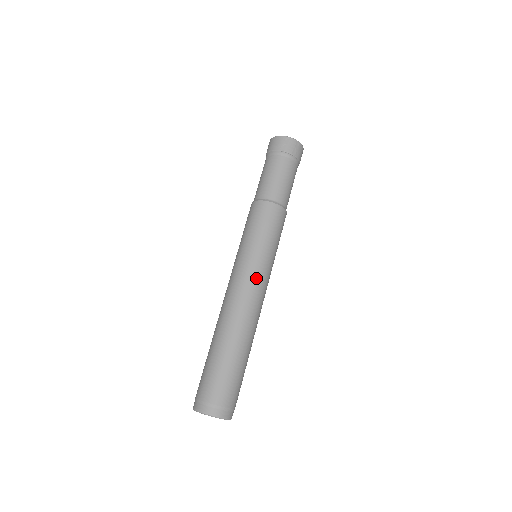
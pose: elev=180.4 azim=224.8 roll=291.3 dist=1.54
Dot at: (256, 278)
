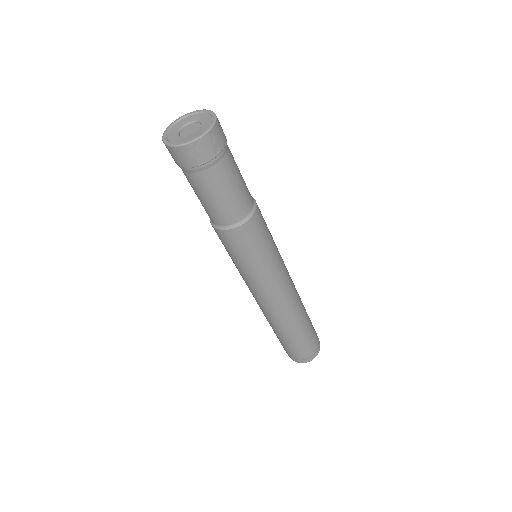
Dot at: (278, 286)
